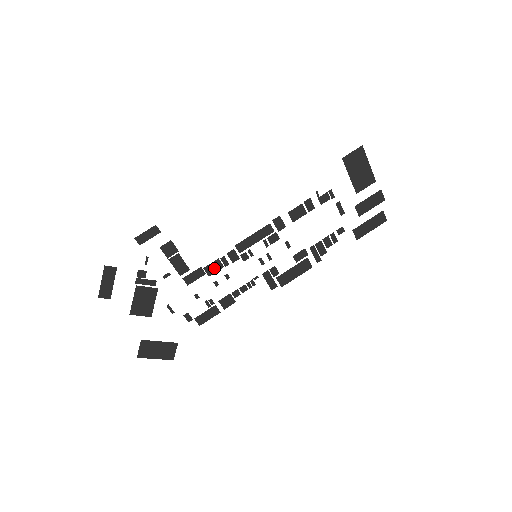
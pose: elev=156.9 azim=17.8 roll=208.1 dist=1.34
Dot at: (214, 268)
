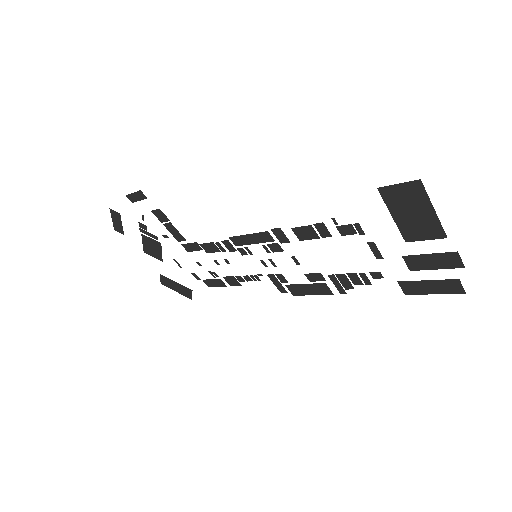
Dot at: (211, 248)
